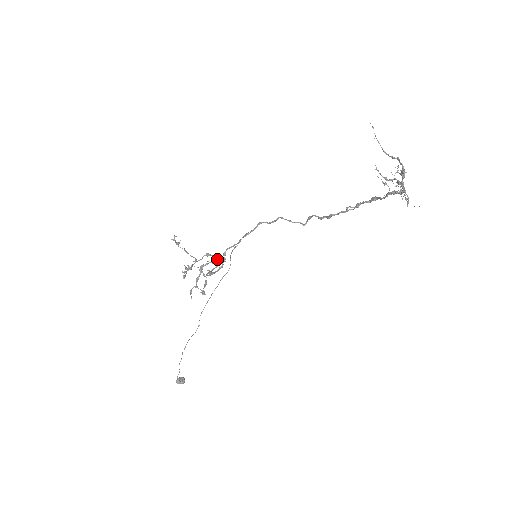
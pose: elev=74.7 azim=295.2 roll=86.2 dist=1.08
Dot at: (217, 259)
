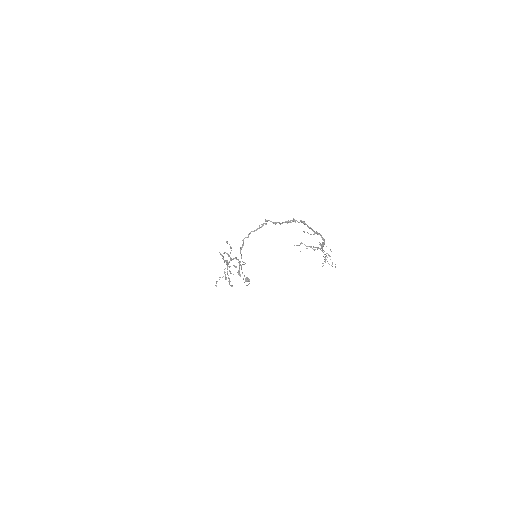
Dot at: (233, 259)
